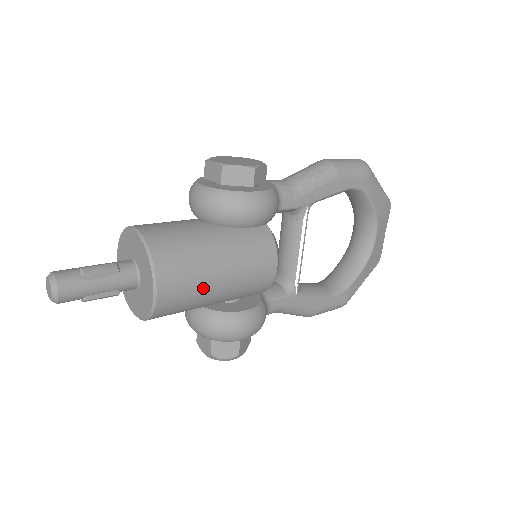
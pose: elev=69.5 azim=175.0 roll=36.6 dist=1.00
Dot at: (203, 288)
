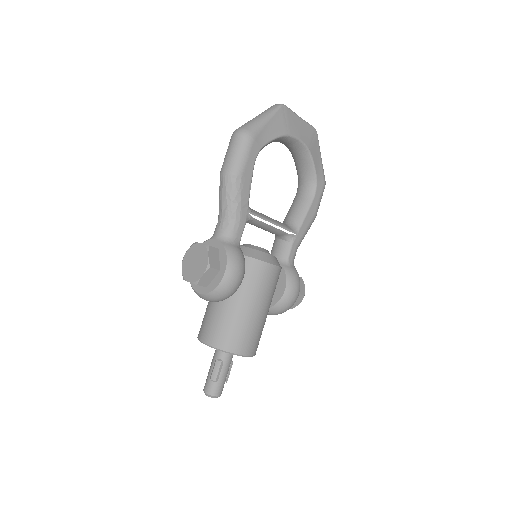
Dot at: (259, 325)
